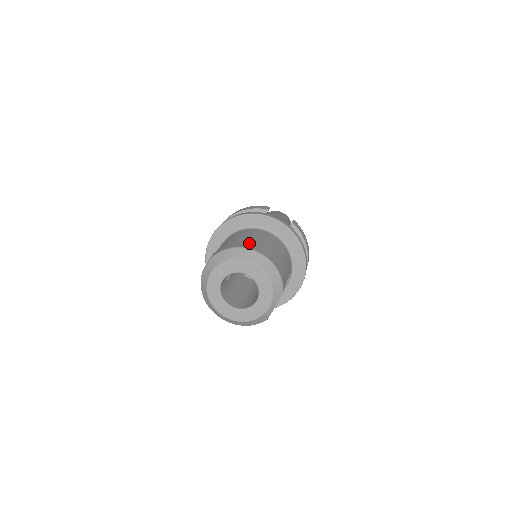
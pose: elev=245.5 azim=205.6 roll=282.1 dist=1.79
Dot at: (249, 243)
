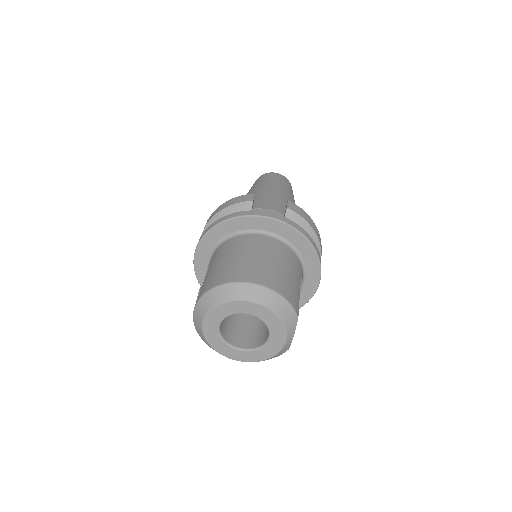
Dot at: (238, 270)
